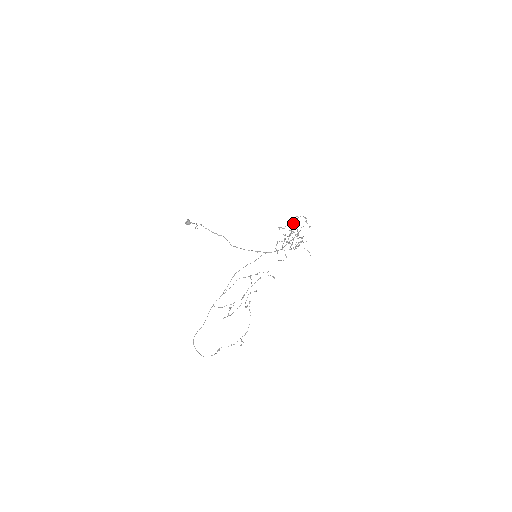
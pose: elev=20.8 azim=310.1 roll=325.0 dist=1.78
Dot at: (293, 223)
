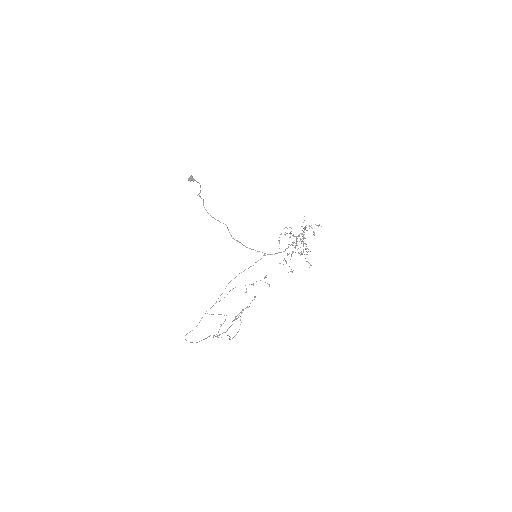
Dot at: occluded
